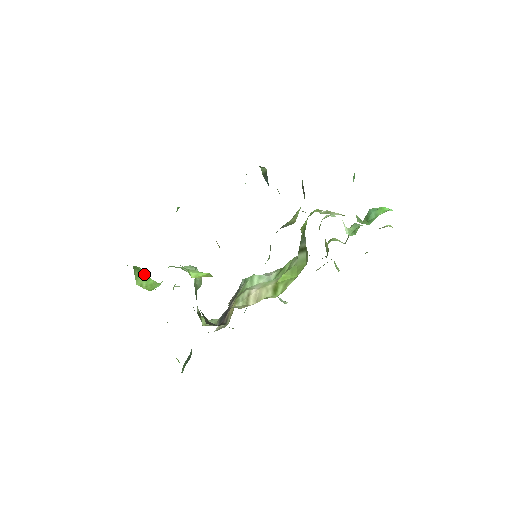
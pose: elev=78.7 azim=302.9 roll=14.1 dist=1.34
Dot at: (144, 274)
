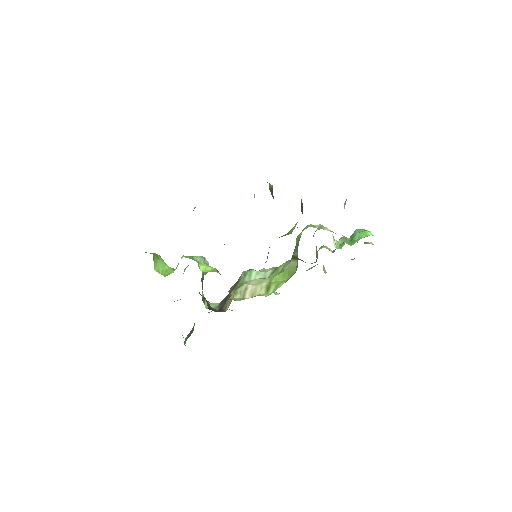
Dot at: (161, 260)
